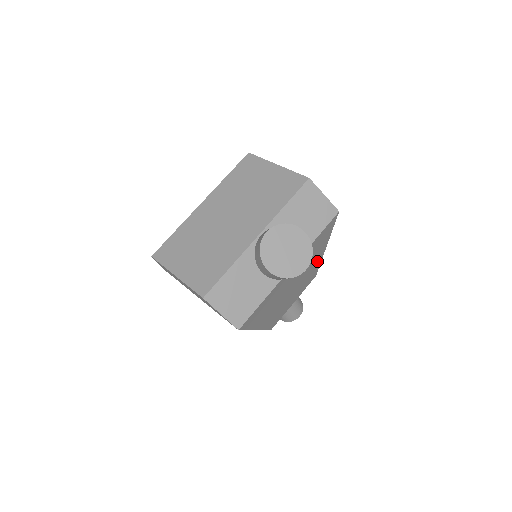
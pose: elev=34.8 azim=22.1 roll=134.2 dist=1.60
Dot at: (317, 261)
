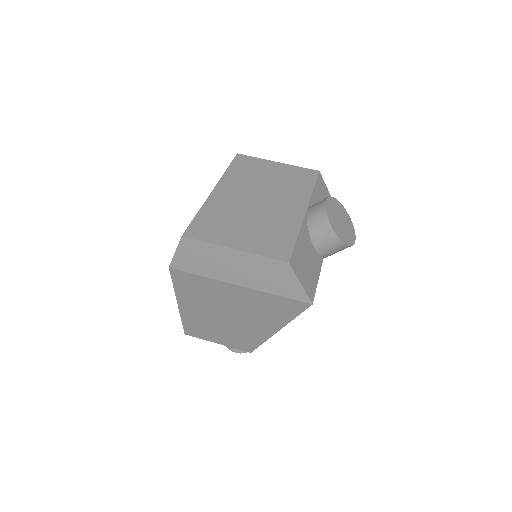
Dot at: occluded
